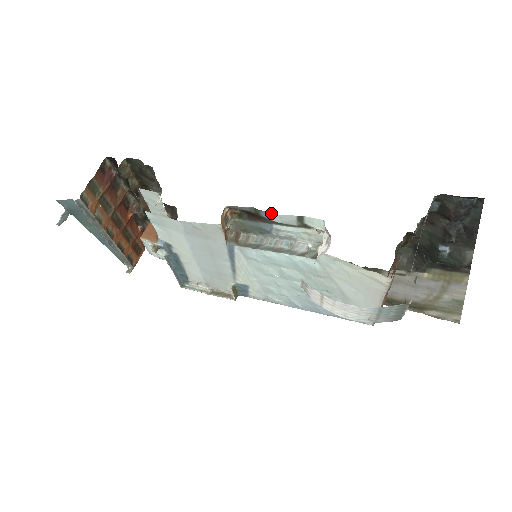
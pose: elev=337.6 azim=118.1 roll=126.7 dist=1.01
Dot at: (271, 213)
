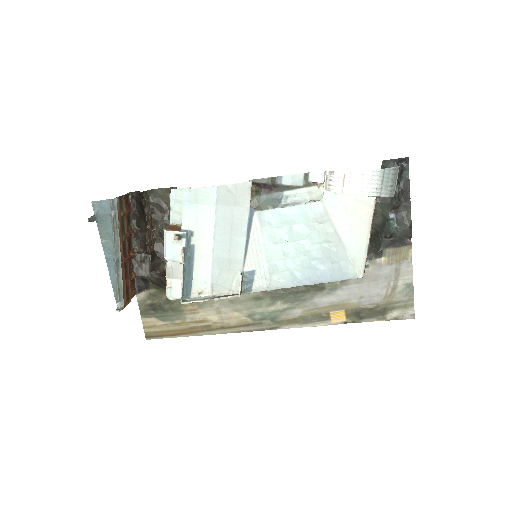
Dot at: (285, 176)
